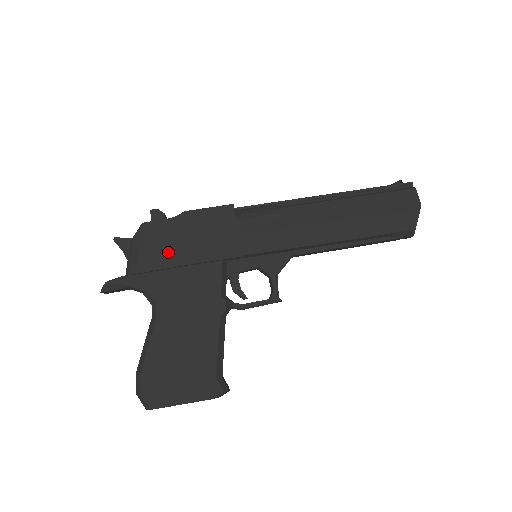
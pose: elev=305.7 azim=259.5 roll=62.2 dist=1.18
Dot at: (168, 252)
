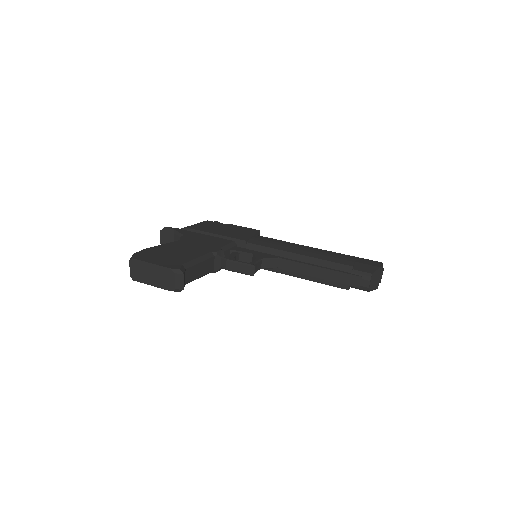
Dot at: (209, 229)
